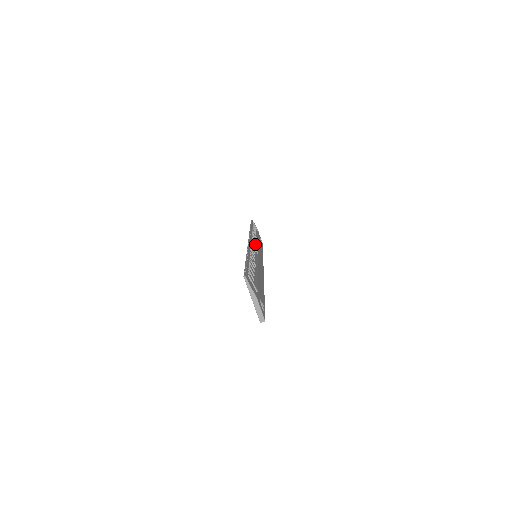
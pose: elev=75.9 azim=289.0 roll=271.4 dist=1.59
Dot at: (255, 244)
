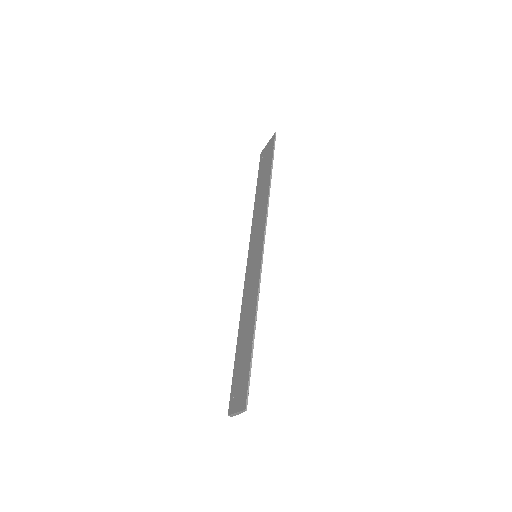
Dot at: occluded
